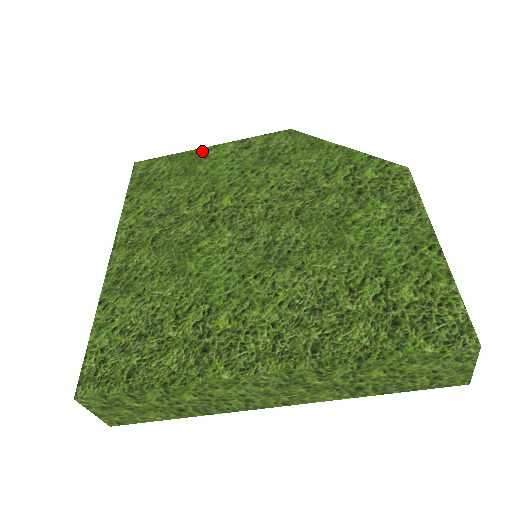
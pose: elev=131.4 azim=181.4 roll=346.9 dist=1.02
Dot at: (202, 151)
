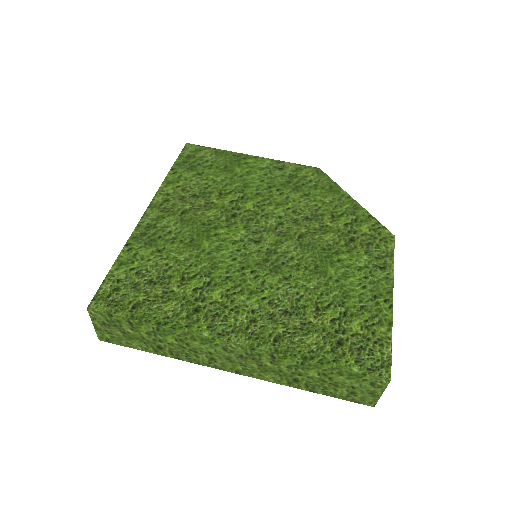
Dot at: (244, 156)
